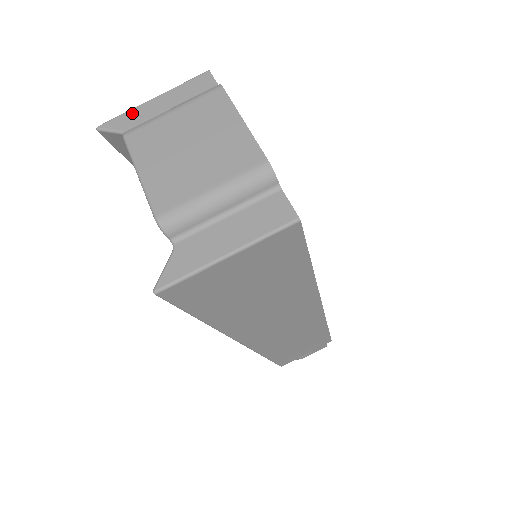
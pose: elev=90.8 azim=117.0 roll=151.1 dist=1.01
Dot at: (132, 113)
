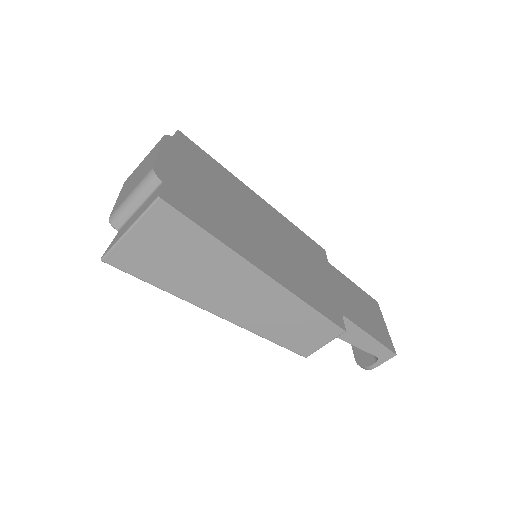
Dot at: occluded
